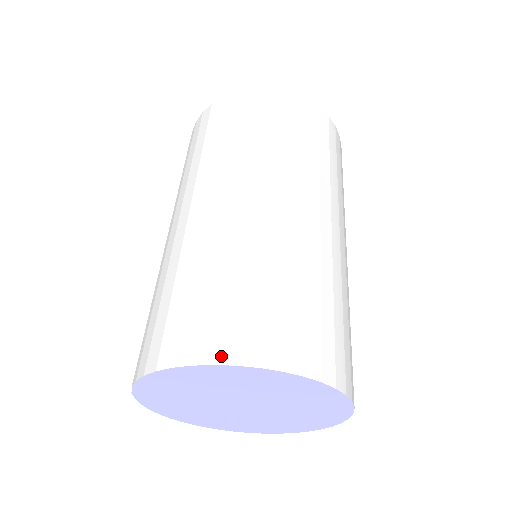
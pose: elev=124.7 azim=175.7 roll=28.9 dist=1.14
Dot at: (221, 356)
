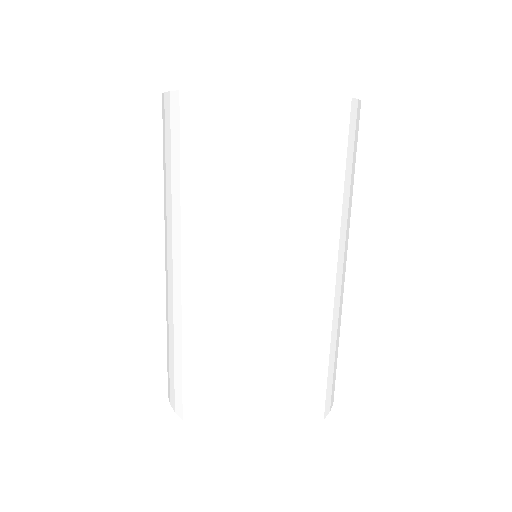
Dot at: (294, 431)
